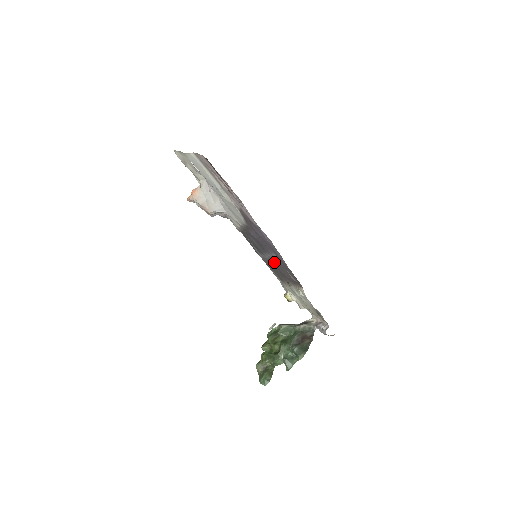
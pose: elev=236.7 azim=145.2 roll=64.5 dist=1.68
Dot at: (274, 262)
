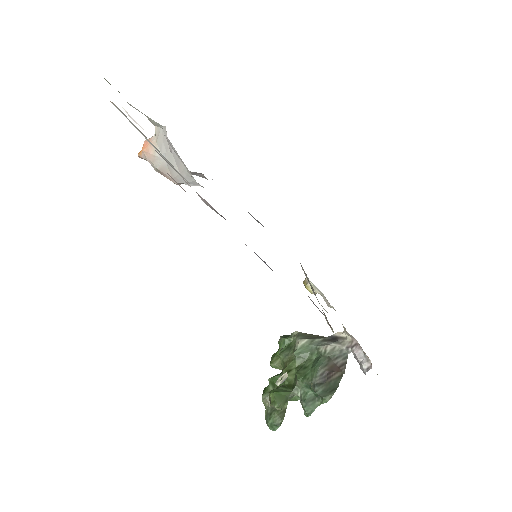
Dot at: occluded
